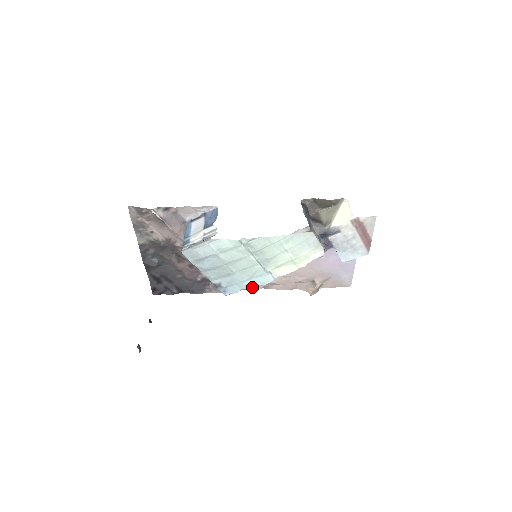
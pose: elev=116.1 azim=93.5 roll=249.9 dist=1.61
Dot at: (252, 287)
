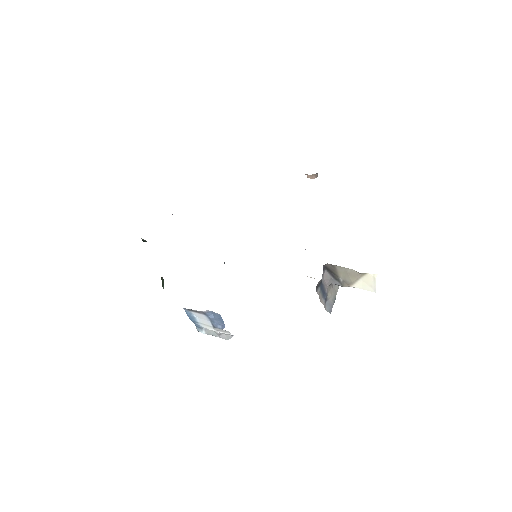
Dot at: occluded
